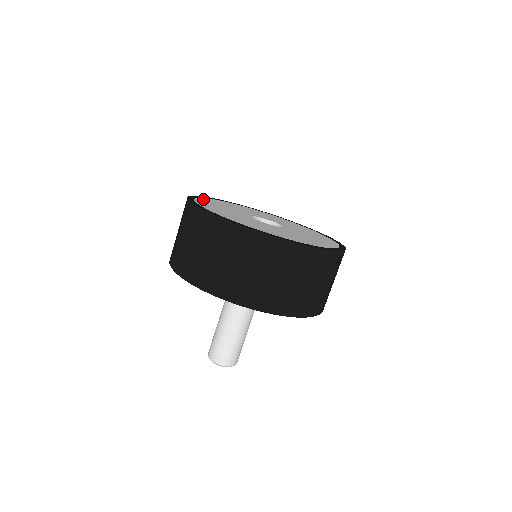
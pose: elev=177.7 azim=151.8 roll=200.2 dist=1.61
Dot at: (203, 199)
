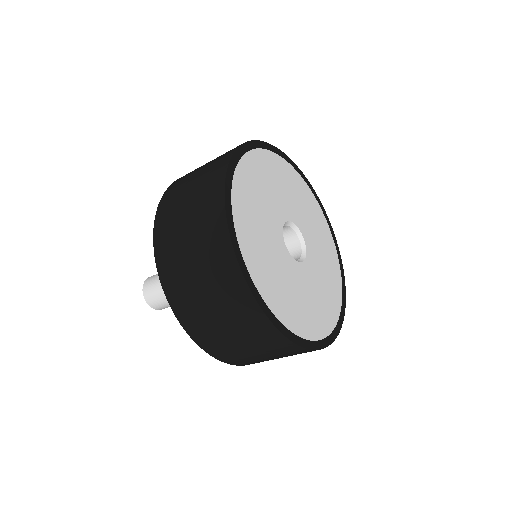
Dot at: (237, 208)
